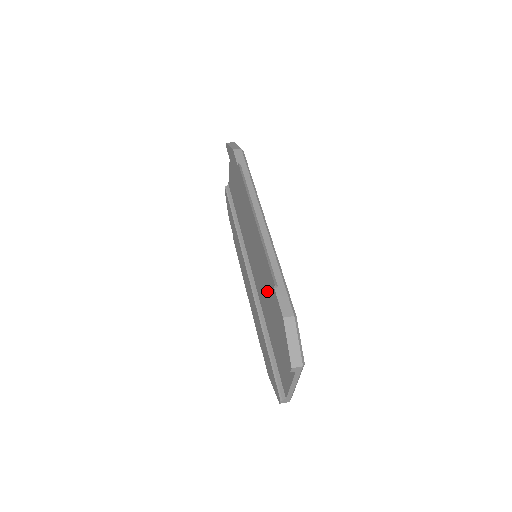
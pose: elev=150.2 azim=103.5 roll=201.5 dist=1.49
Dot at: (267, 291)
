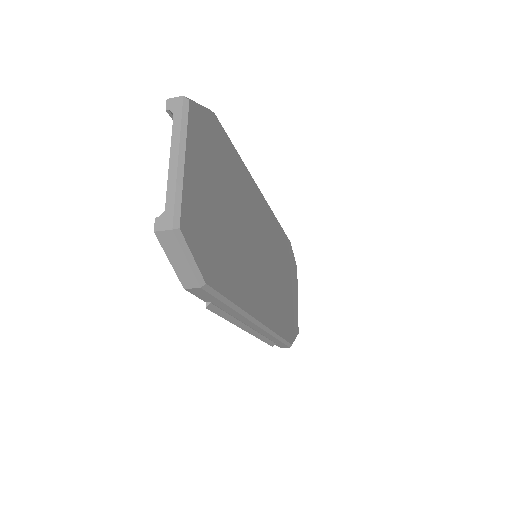
Dot at: occluded
